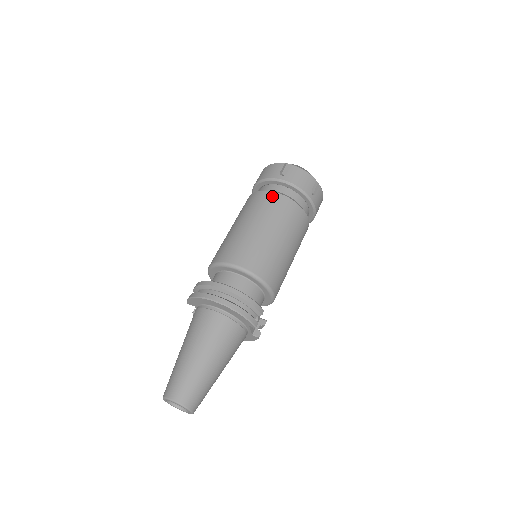
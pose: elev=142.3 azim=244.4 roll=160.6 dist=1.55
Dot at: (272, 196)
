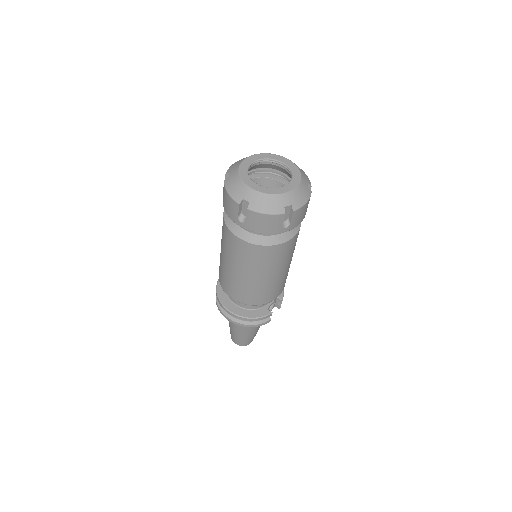
Dot at: (240, 244)
